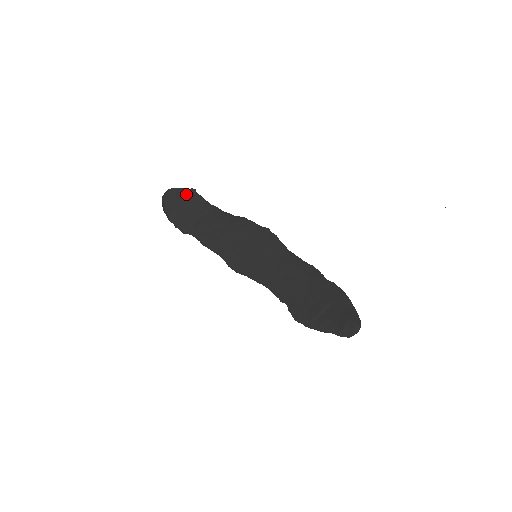
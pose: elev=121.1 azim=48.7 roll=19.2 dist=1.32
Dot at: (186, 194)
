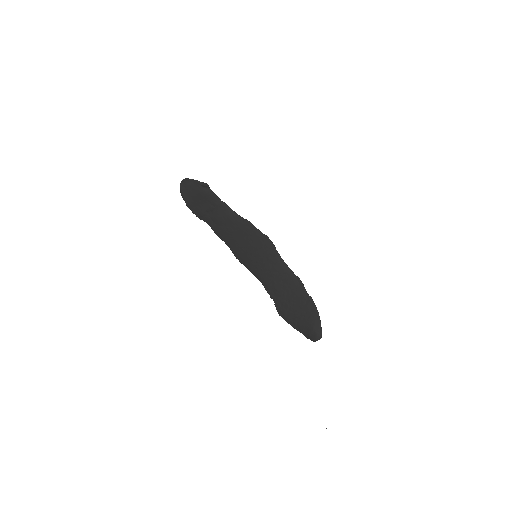
Dot at: (200, 188)
